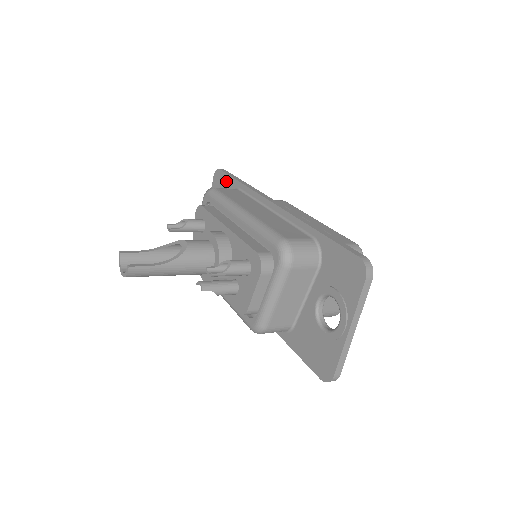
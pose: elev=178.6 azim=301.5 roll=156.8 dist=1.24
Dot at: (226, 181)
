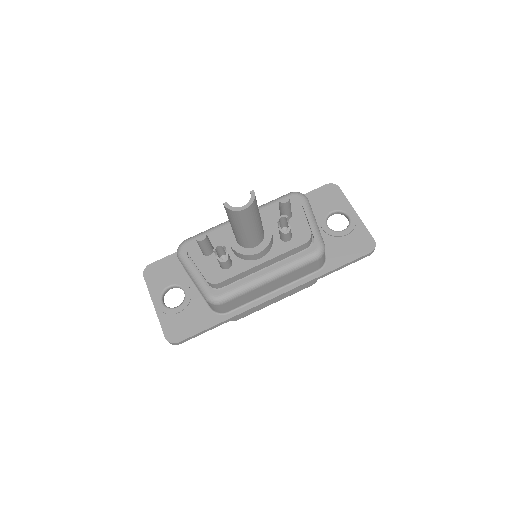
Dot at: (168, 262)
